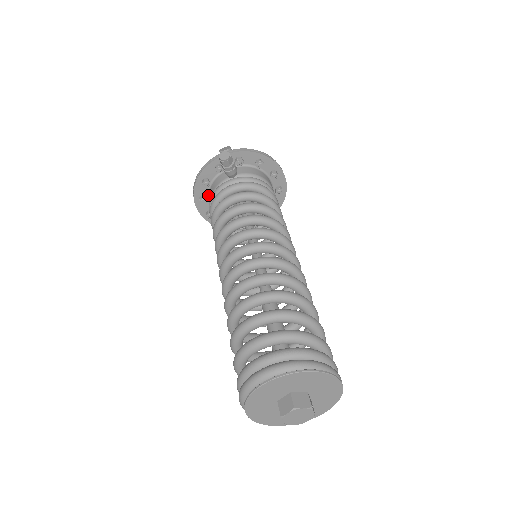
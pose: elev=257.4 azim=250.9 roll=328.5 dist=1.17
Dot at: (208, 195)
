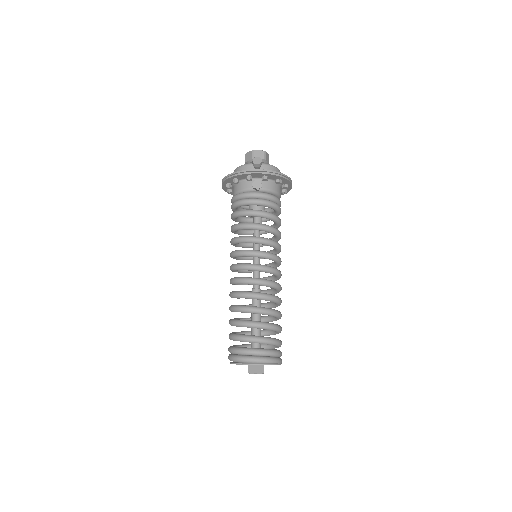
Dot at: (233, 184)
